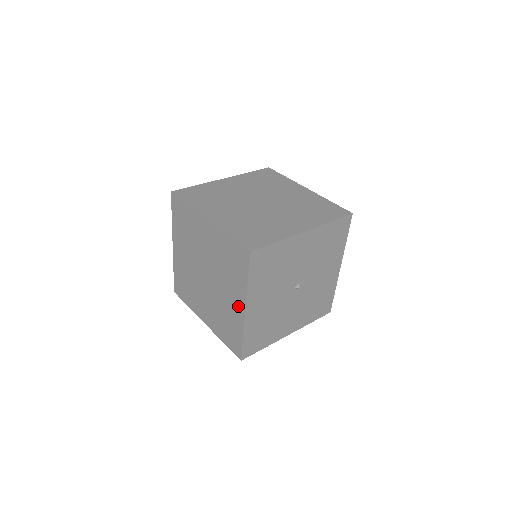
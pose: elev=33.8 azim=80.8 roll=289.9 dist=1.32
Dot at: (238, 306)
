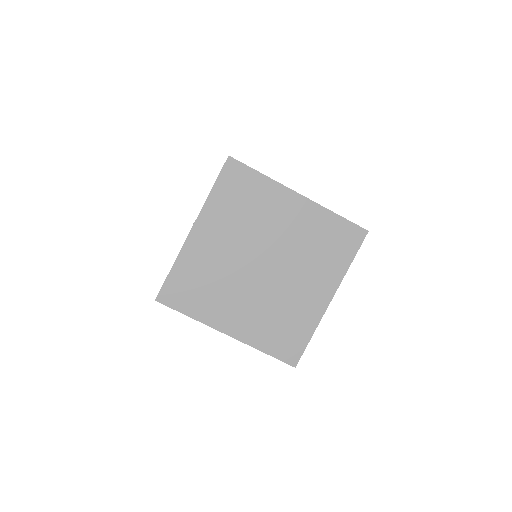
Dot at: (320, 296)
